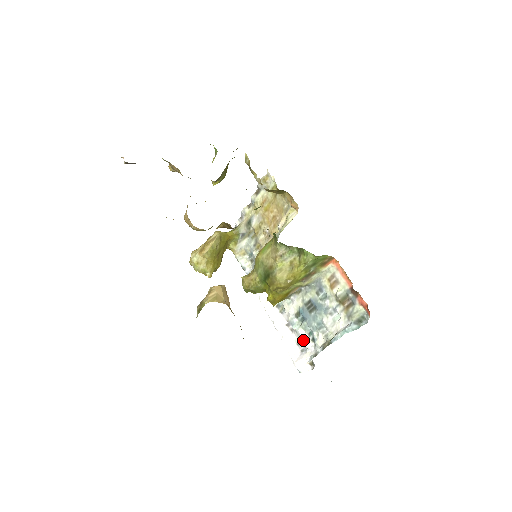
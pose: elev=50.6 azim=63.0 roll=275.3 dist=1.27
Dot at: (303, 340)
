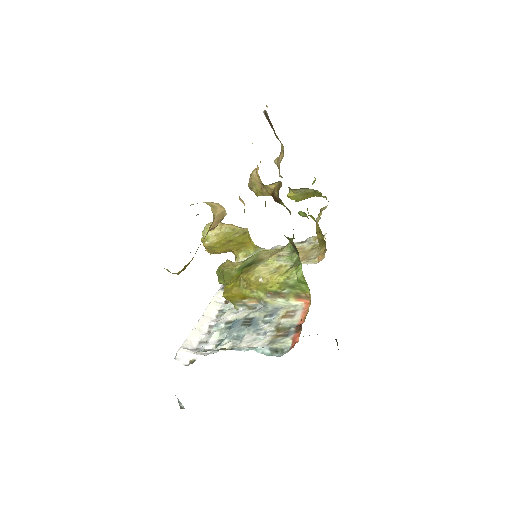
Dot at: (209, 341)
